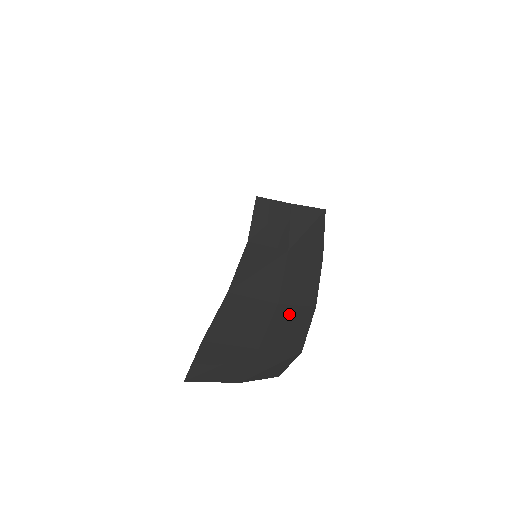
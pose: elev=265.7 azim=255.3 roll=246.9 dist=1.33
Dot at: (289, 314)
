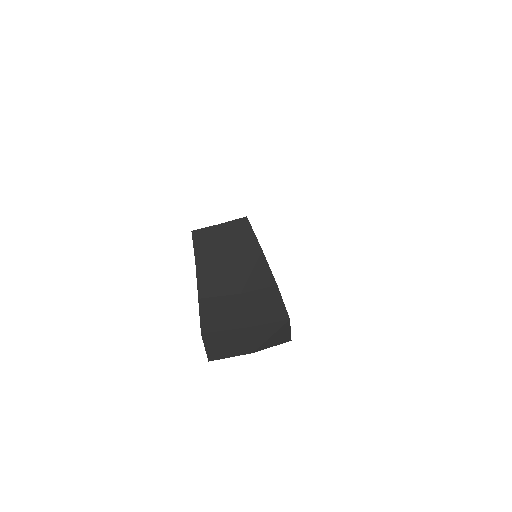
Dot at: (256, 297)
